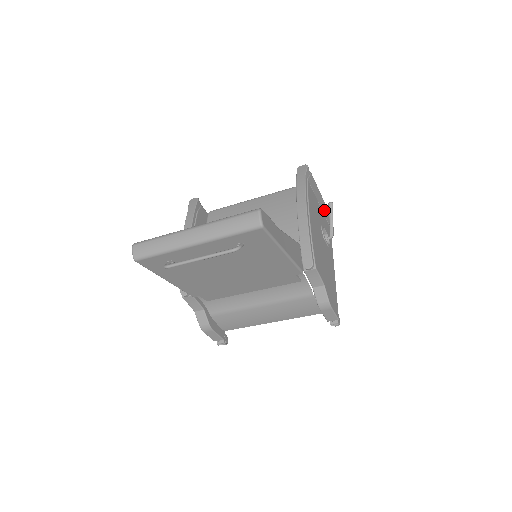
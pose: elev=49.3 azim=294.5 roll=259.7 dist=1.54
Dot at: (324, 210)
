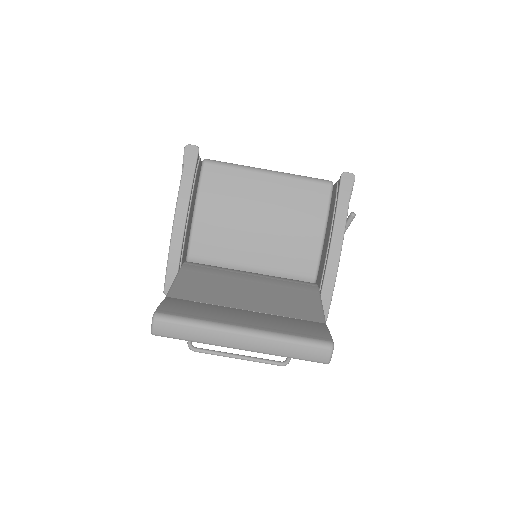
Dot at: occluded
